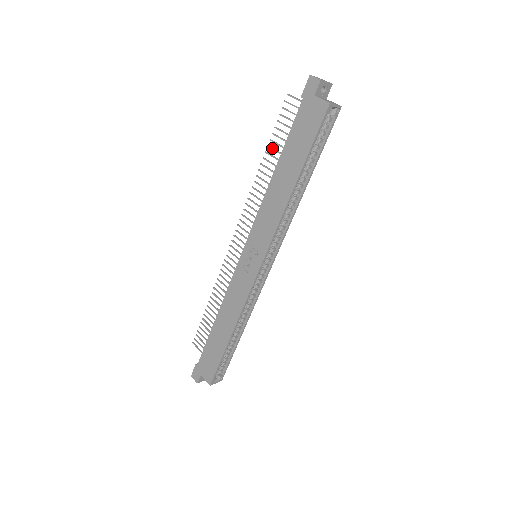
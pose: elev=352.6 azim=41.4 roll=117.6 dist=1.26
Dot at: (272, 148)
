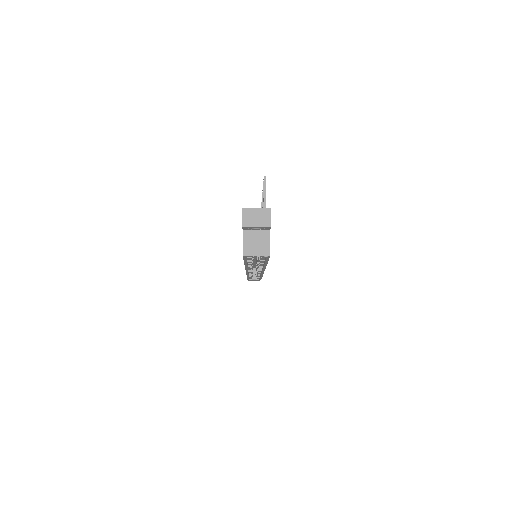
Dot at: (262, 202)
